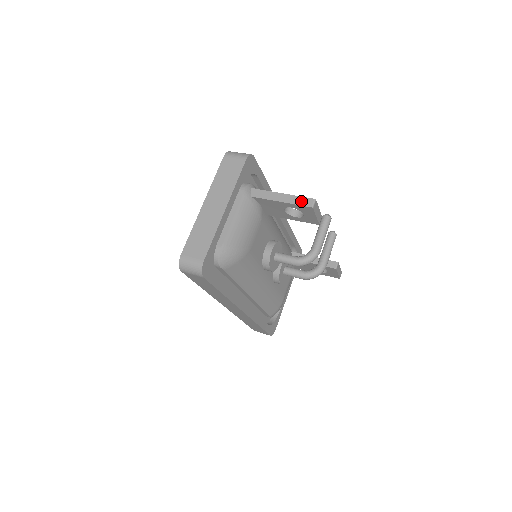
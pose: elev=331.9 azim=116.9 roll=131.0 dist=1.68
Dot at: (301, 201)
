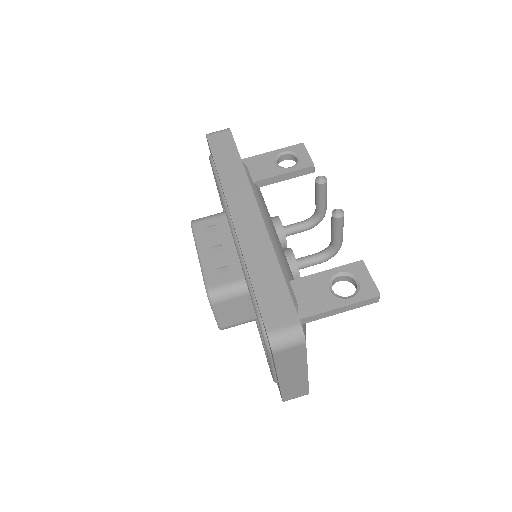
Dot at: (365, 304)
